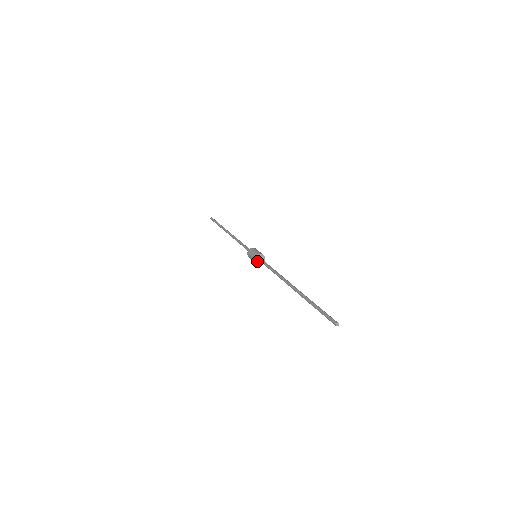
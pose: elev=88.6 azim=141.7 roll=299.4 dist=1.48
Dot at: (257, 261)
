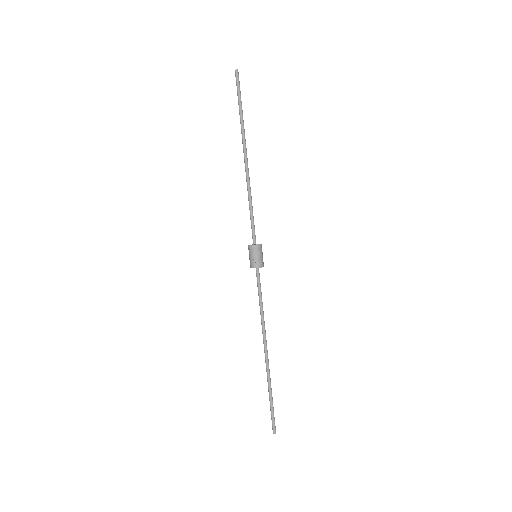
Dot at: occluded
